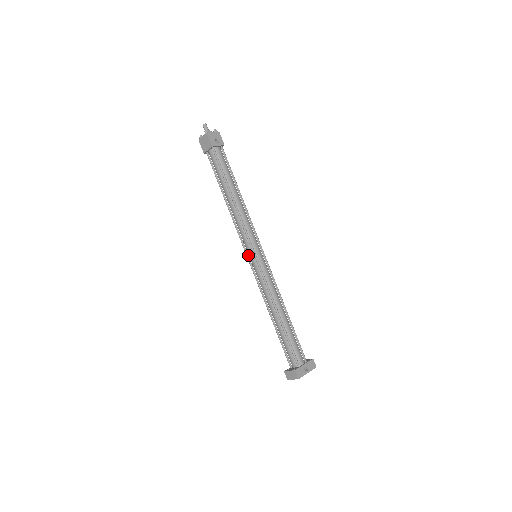
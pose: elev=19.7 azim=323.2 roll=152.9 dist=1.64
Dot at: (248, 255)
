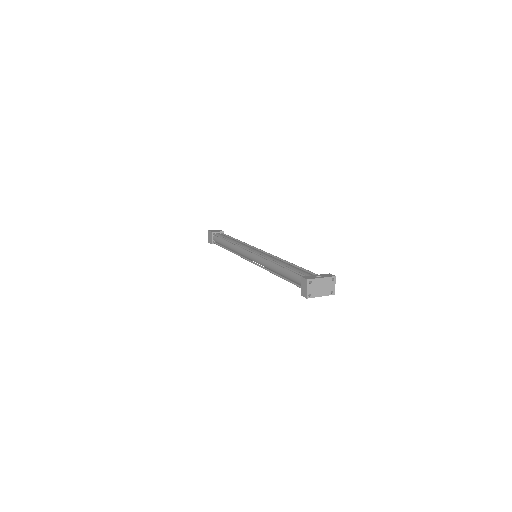
Dot at: (250, 260)
